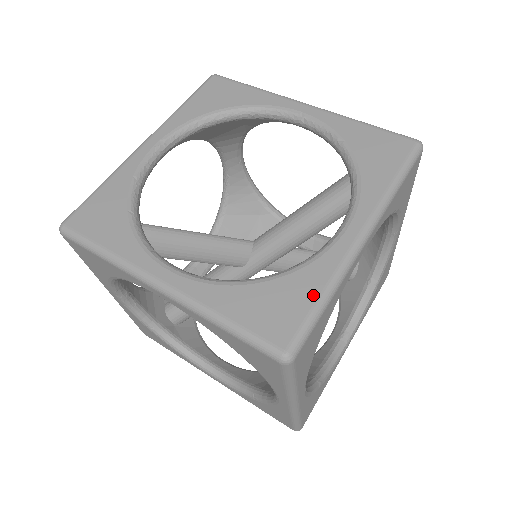
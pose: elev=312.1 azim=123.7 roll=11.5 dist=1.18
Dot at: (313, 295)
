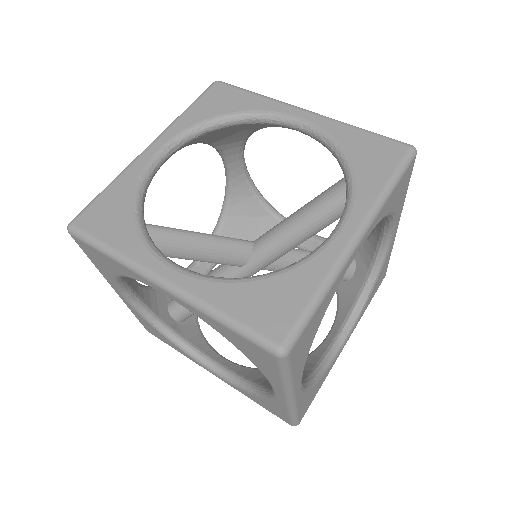
Dot at: (308, 292)
